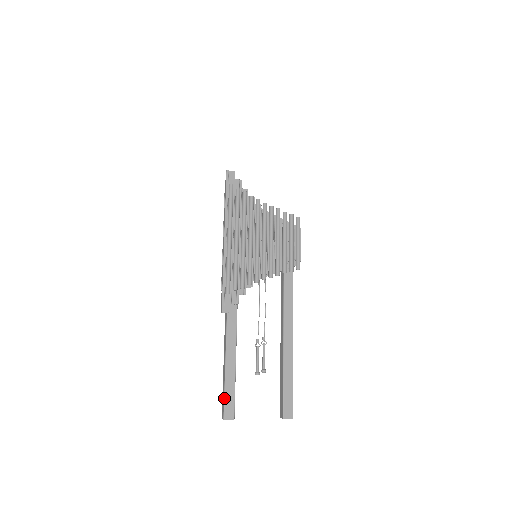
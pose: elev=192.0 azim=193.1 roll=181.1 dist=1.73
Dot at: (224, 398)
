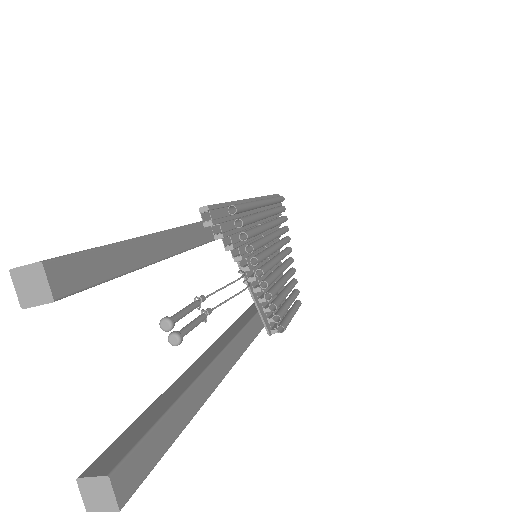
Dot at: (91, 249)
